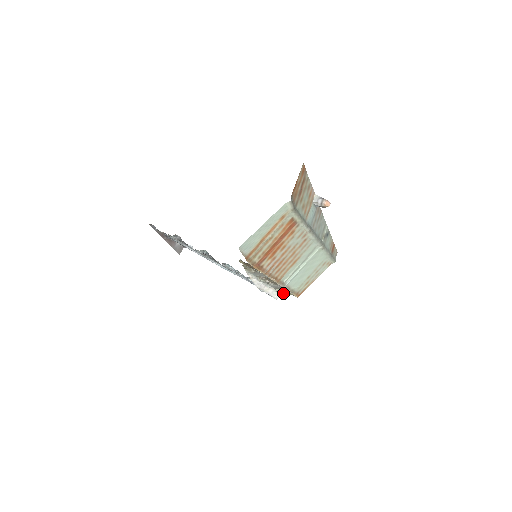
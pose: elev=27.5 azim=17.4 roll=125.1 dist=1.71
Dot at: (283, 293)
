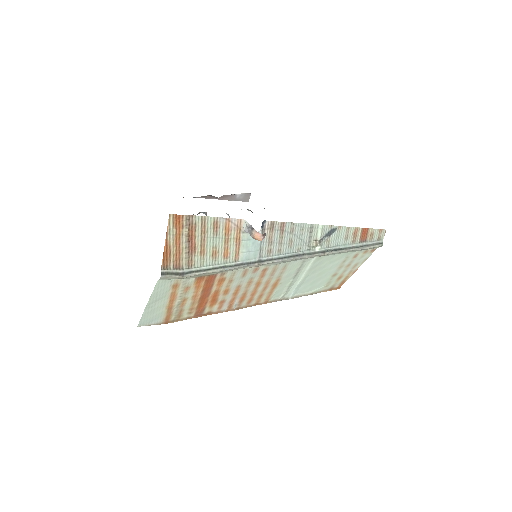
Dot at: occluded
